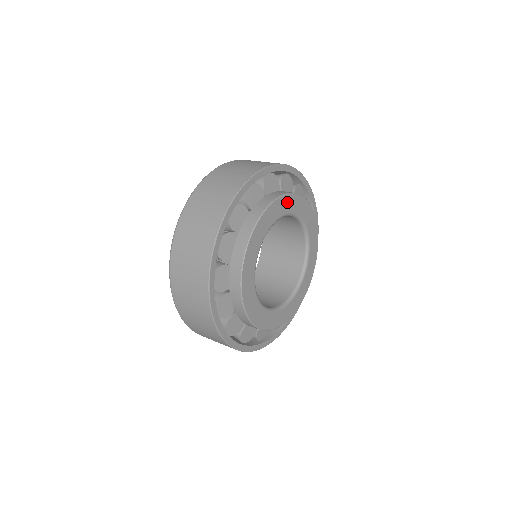
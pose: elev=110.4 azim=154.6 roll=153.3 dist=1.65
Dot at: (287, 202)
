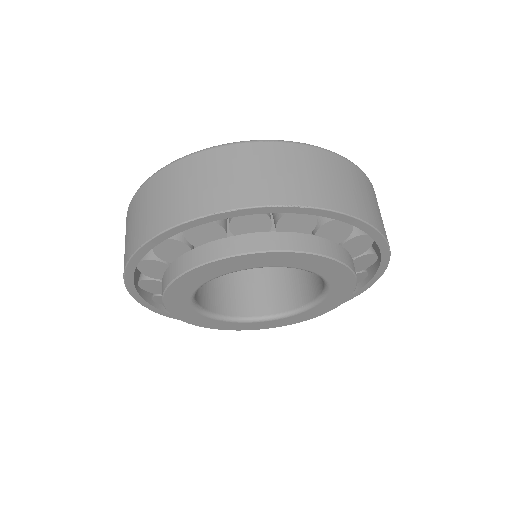
Dot at: (325, 264)
